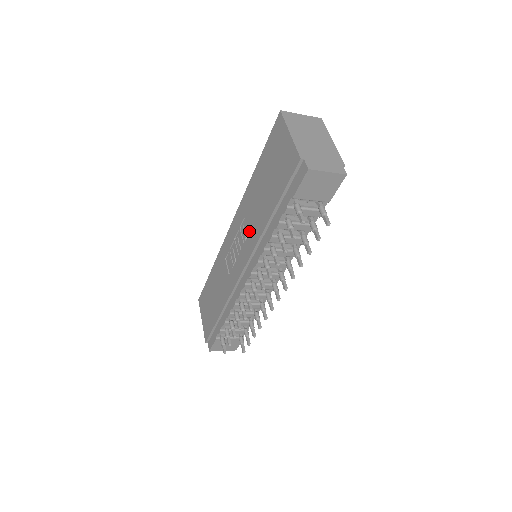
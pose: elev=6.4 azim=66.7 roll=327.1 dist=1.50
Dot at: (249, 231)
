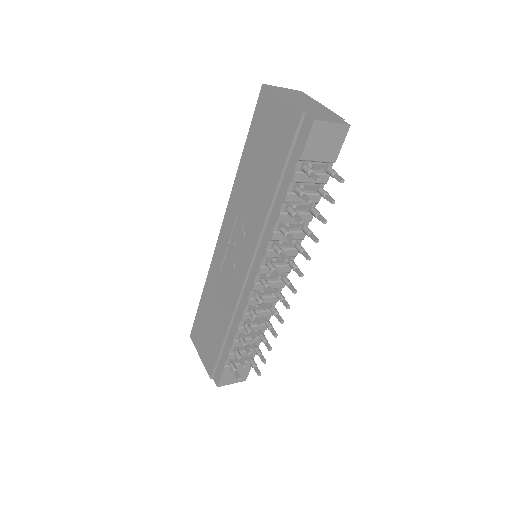
Dot at: (248, 223)
